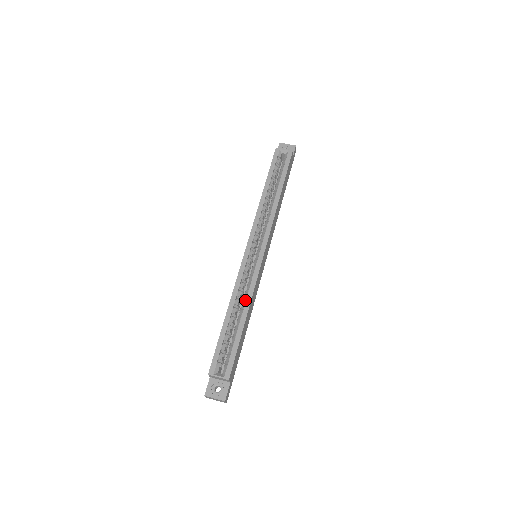
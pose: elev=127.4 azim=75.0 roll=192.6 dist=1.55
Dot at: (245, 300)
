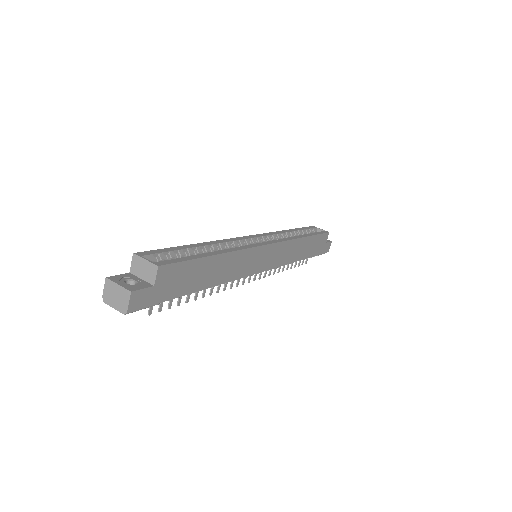
Dot at: occluded
